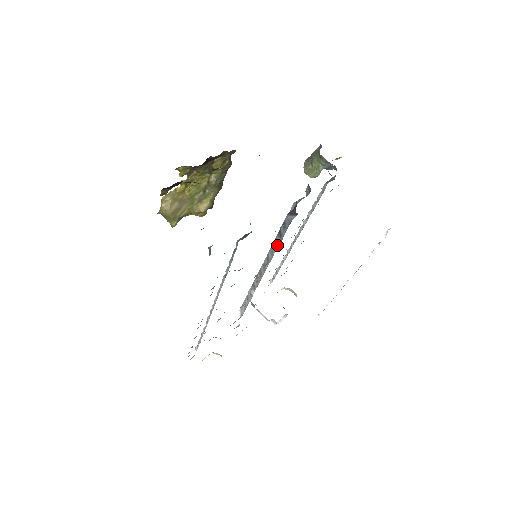
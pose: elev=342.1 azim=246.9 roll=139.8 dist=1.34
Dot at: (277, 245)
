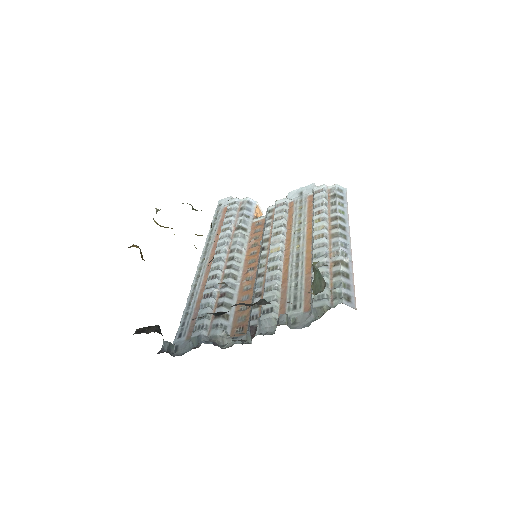
Dot at: (251, 306)
